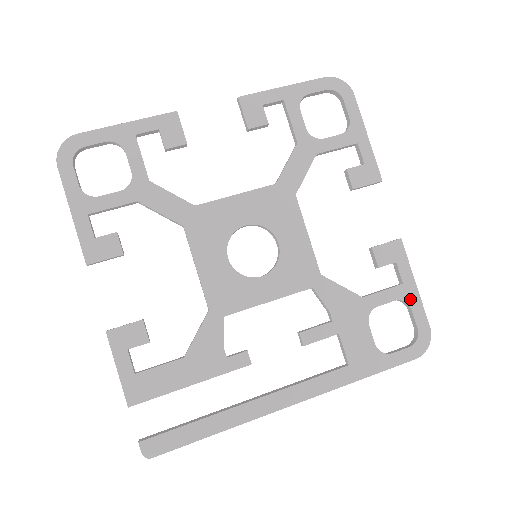
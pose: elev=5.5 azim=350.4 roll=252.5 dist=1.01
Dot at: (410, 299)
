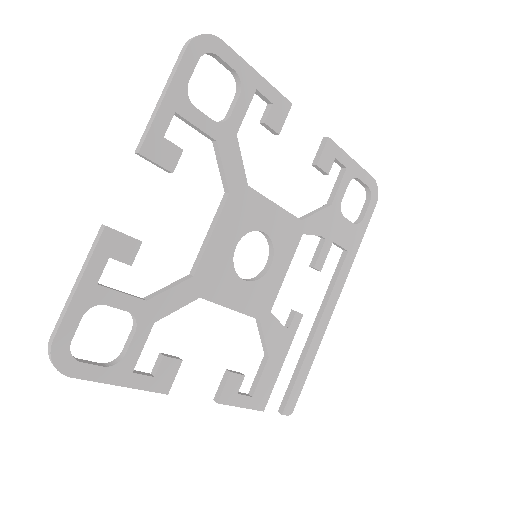
Dot at: (355, 173)
